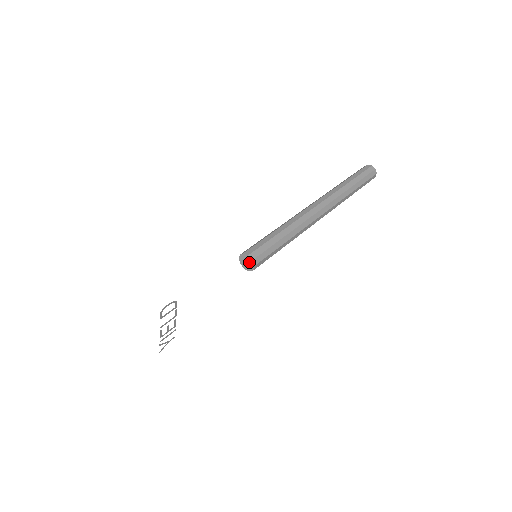
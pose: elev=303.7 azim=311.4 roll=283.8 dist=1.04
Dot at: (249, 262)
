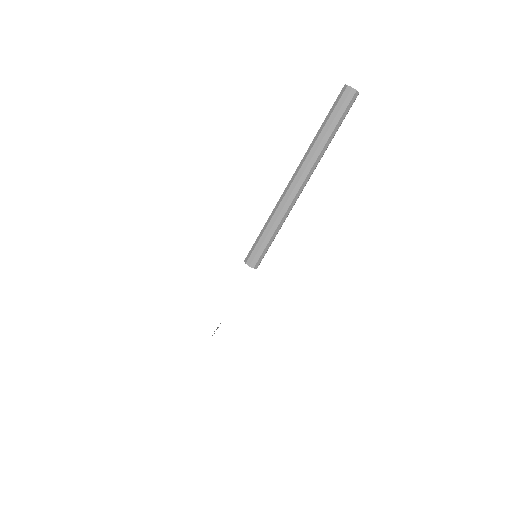
Dot at: (252, 266)
